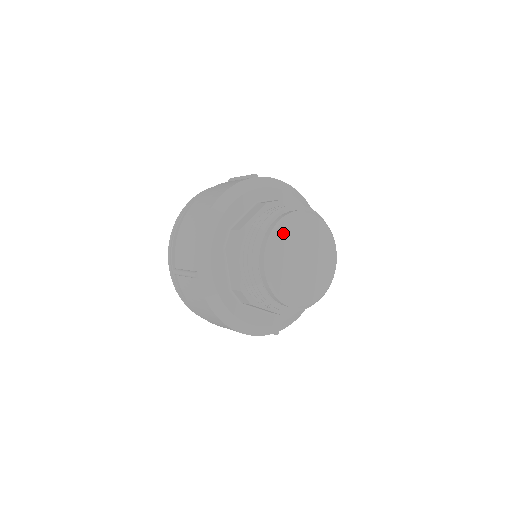
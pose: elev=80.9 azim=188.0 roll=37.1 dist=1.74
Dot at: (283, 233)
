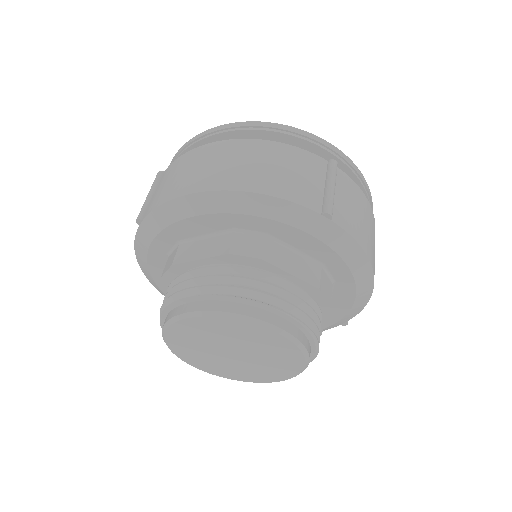
Dot at: (179, 346)
